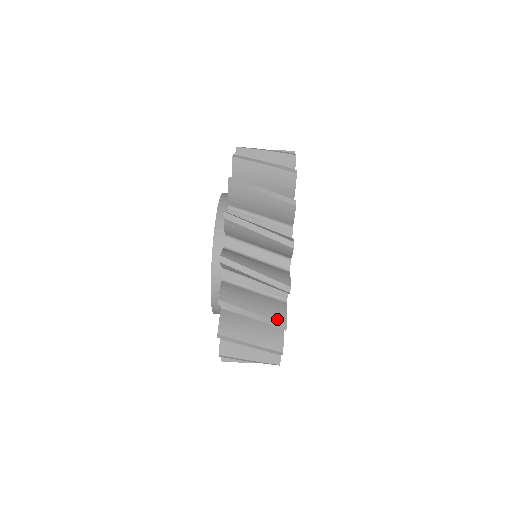
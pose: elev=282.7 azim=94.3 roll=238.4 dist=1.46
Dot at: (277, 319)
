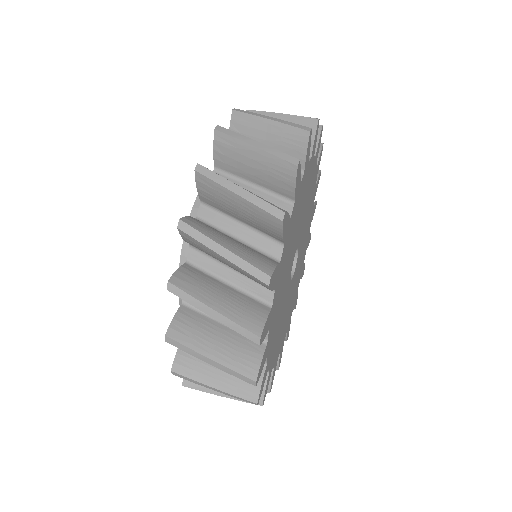
Dot at: (287, 156)
